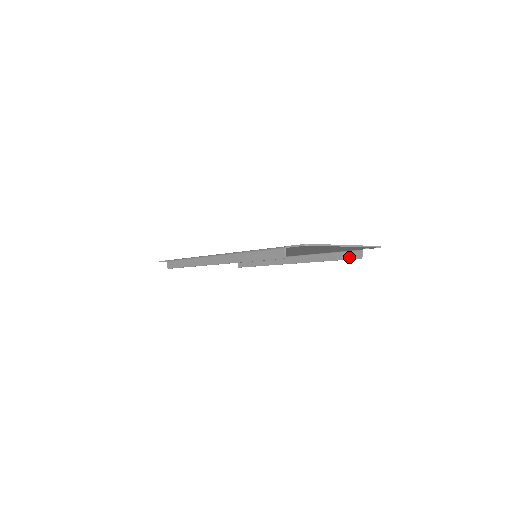
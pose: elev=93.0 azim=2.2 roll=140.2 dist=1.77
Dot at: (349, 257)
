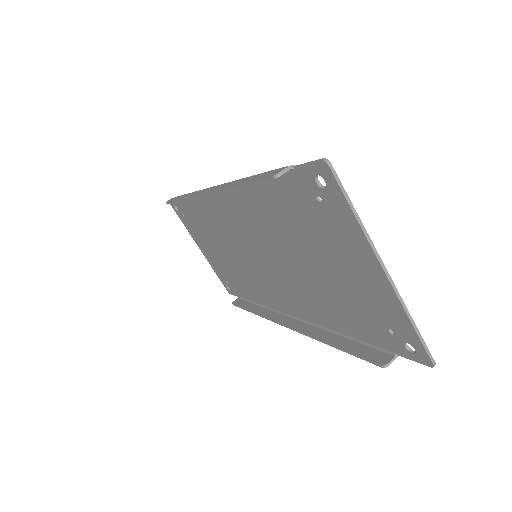
Dot at: (366, 354)
